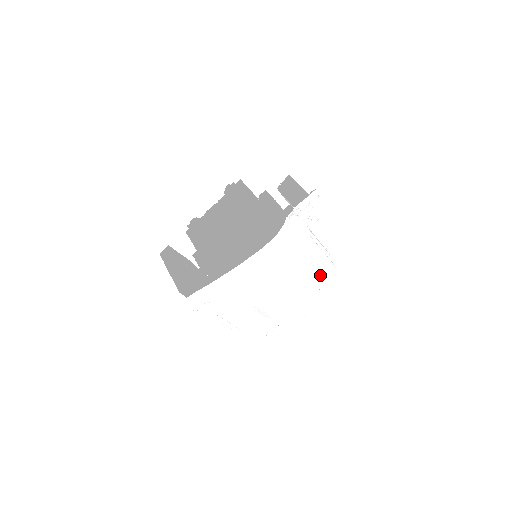
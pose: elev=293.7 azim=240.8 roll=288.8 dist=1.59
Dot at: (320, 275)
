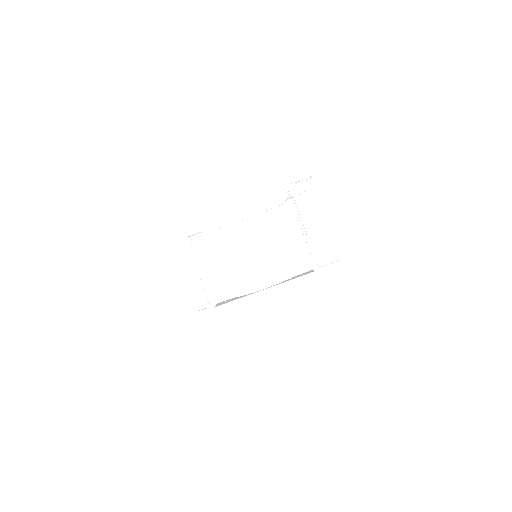
Dot at: (297, 267)
